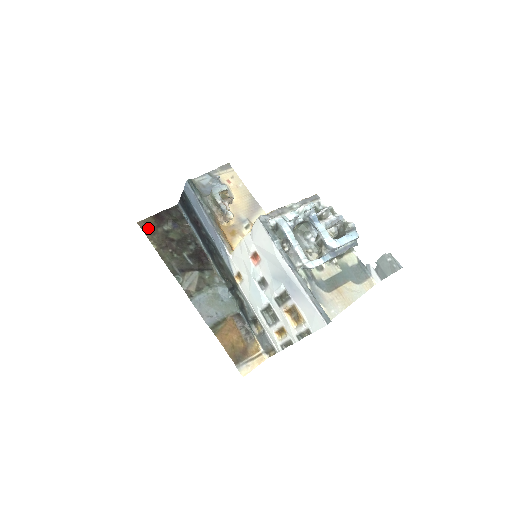
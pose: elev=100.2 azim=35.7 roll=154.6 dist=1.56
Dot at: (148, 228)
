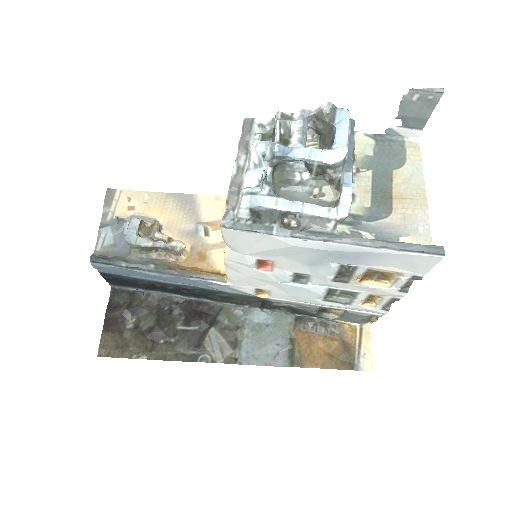
Dot at: (114, 348)
